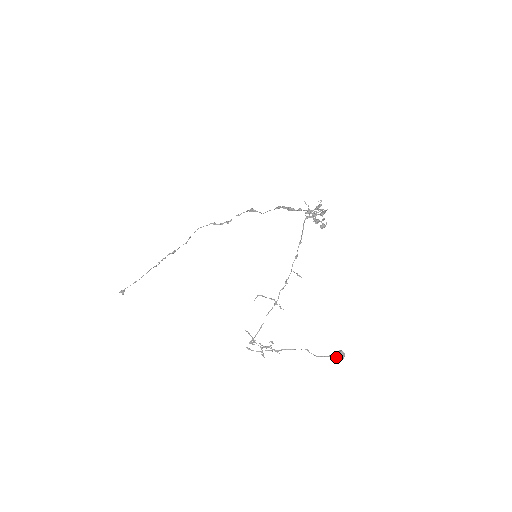
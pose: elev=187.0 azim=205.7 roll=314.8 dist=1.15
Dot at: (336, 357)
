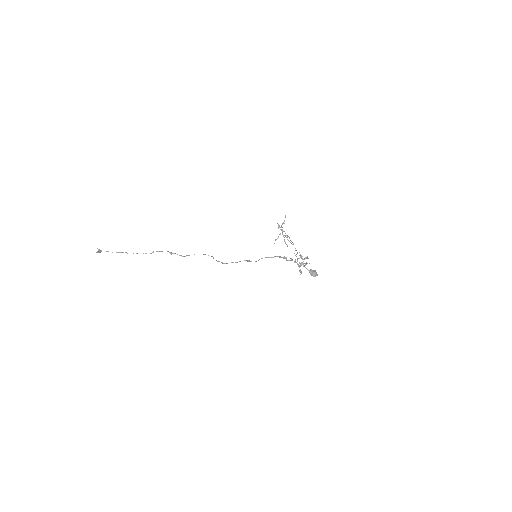
Dot at: (314, 271)
